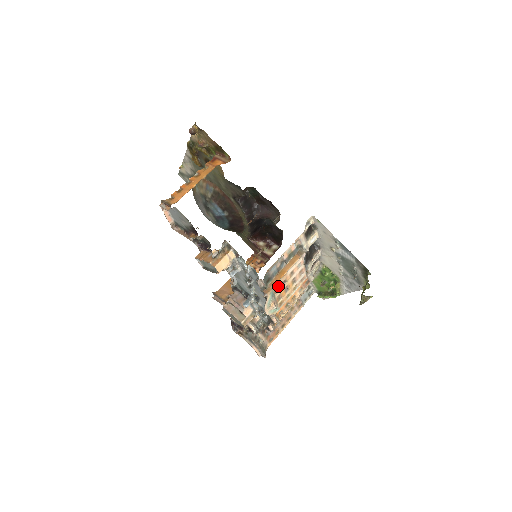
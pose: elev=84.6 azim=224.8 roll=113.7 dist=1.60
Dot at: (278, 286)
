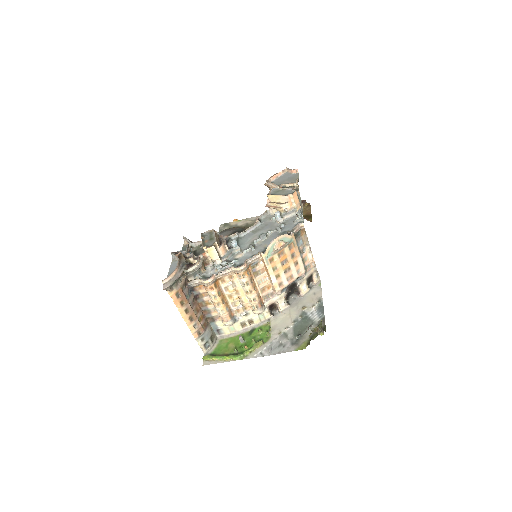
Dot at: (293, 247)
